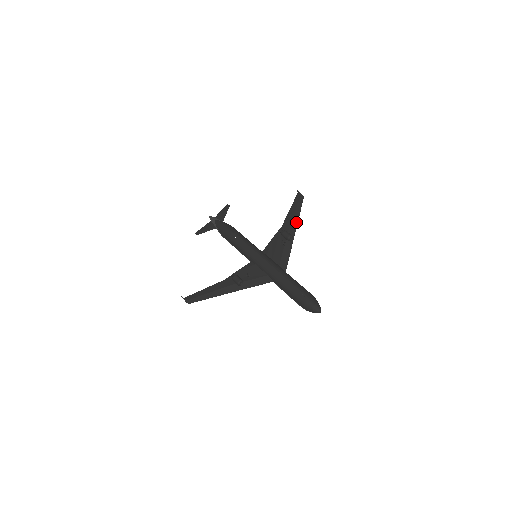
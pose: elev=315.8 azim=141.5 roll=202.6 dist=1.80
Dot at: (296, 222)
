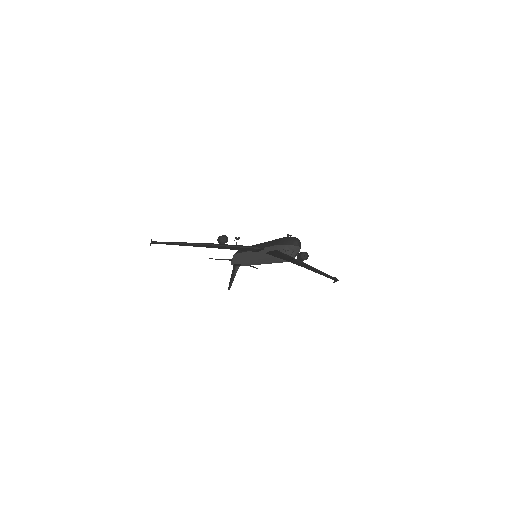
Dot at: occluded
